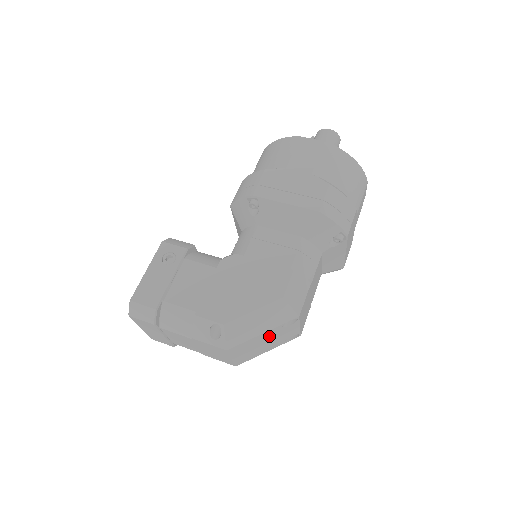
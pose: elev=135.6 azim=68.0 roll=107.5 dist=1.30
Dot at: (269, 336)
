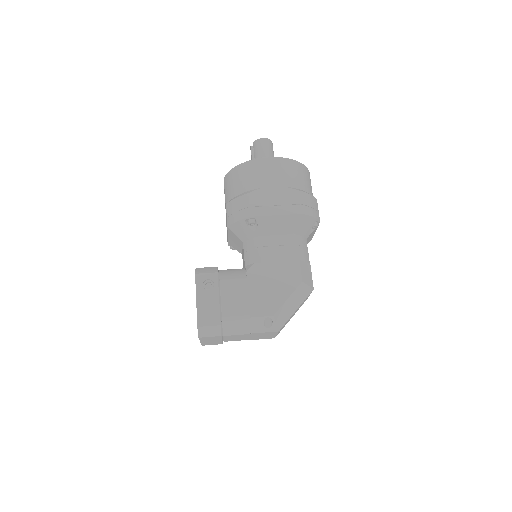
Dot at: occluded
